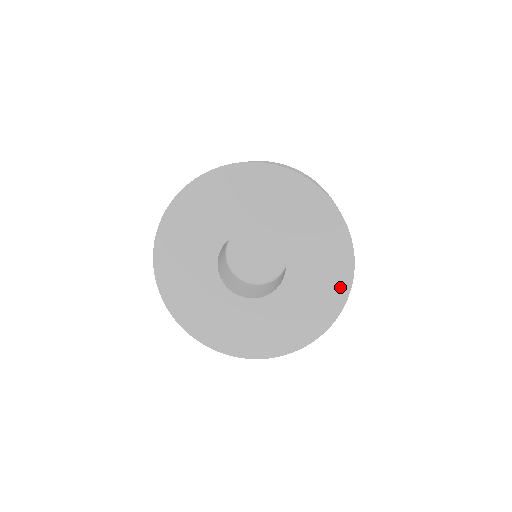
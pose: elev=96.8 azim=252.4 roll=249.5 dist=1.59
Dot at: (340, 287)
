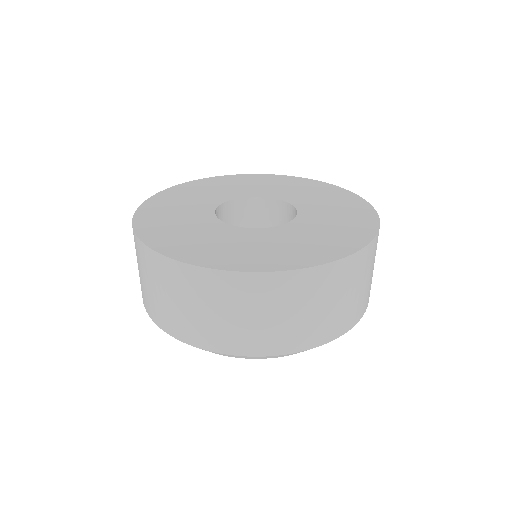
Dot at: (366, 224)
